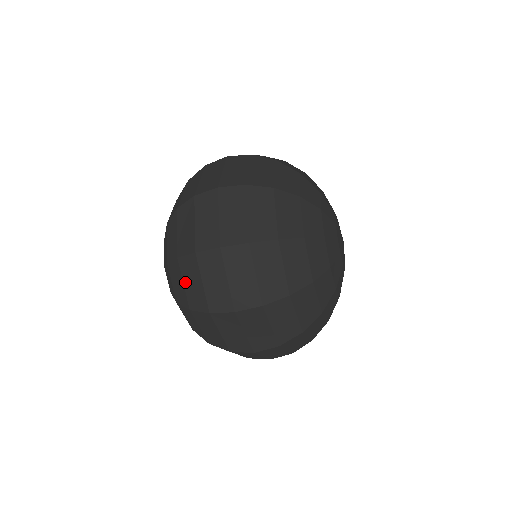
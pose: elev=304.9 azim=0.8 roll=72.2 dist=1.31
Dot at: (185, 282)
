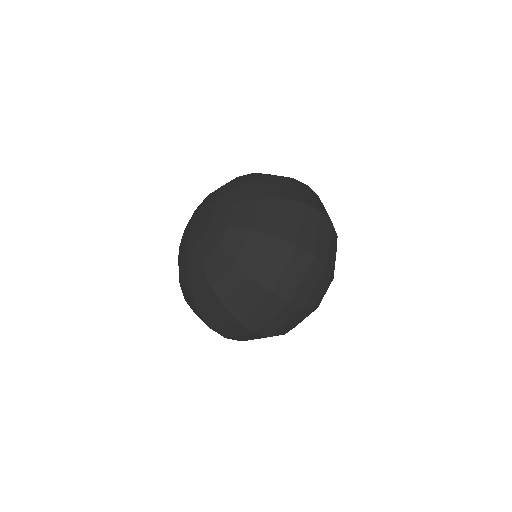
Dot at: (267, 258)
